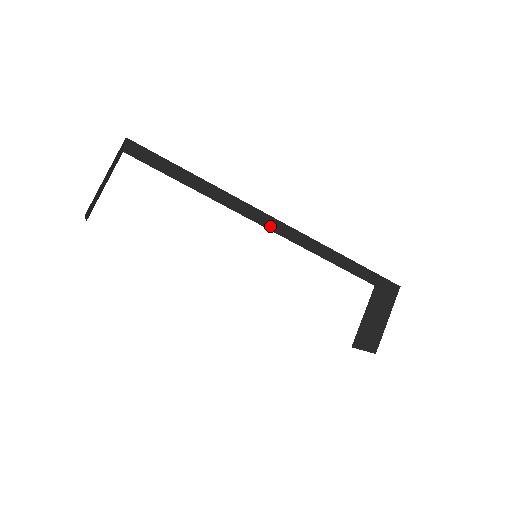
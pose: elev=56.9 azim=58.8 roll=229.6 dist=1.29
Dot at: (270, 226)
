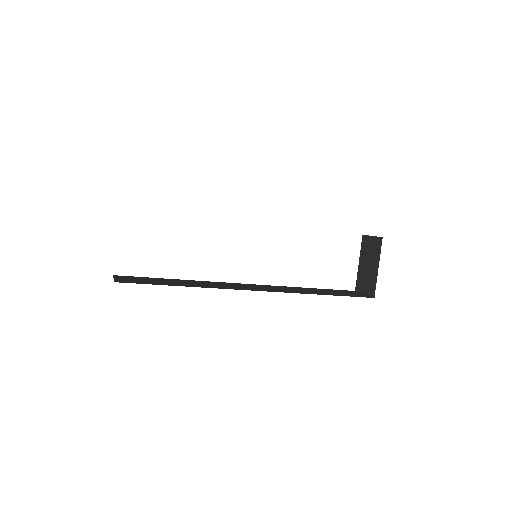
Dot at: occluded
